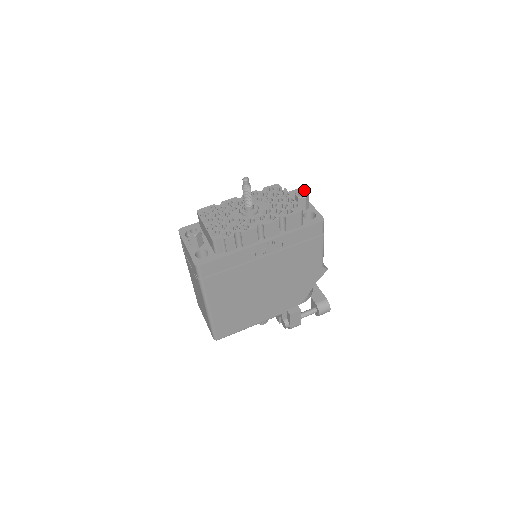
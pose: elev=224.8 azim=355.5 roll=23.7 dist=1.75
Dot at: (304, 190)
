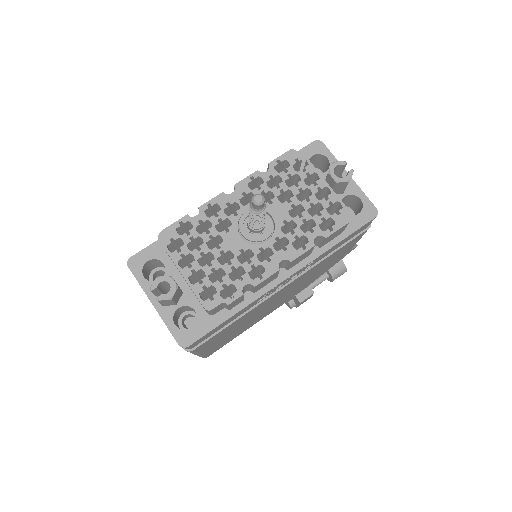
Dot at: (343, 162)
